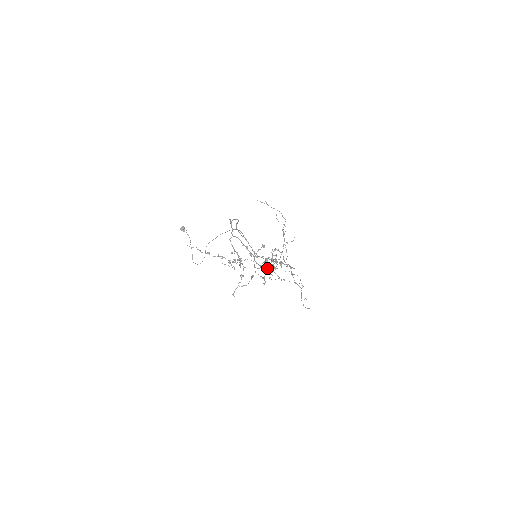
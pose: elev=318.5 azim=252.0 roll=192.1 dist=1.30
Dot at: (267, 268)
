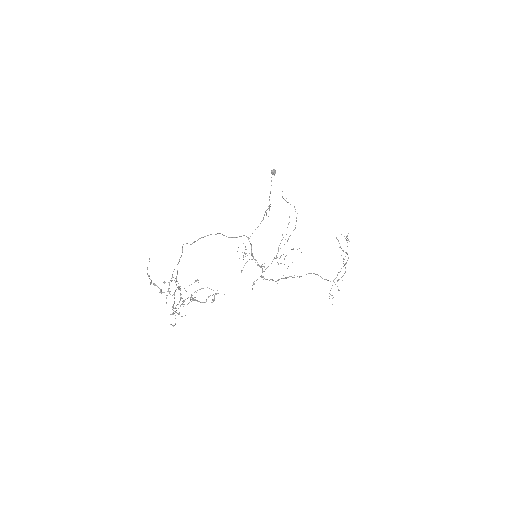
Dot at: (174, 311)
